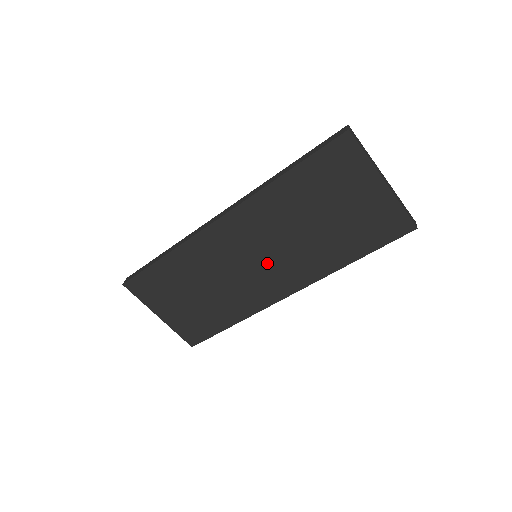
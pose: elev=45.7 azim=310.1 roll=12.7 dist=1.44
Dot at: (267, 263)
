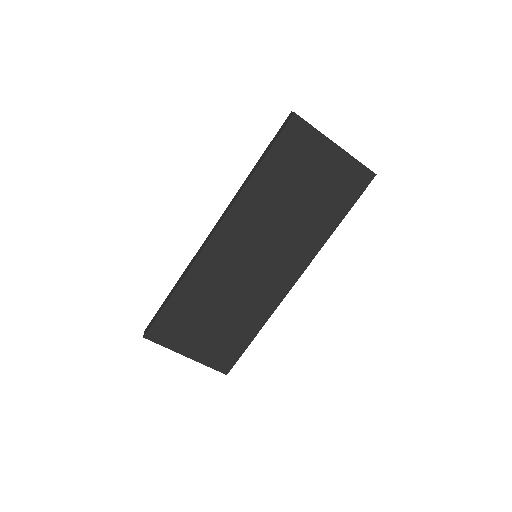
Dot at: (268, 257)
